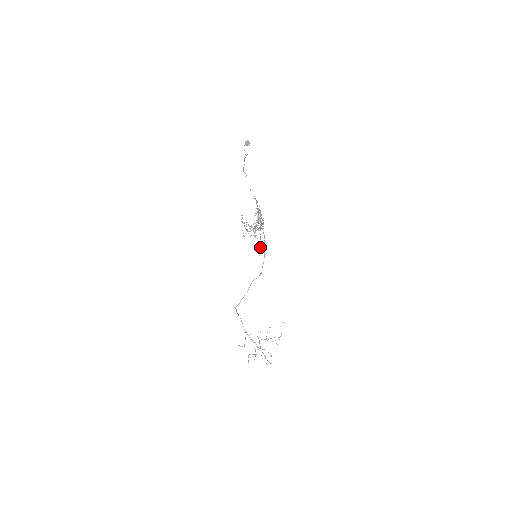
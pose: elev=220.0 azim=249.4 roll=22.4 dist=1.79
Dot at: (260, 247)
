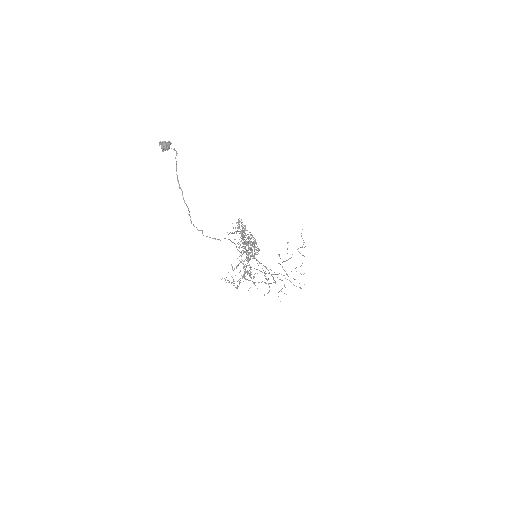
Dot at: (264, 273)
